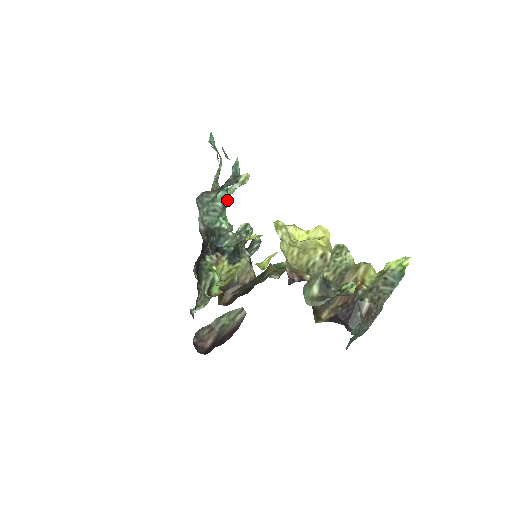
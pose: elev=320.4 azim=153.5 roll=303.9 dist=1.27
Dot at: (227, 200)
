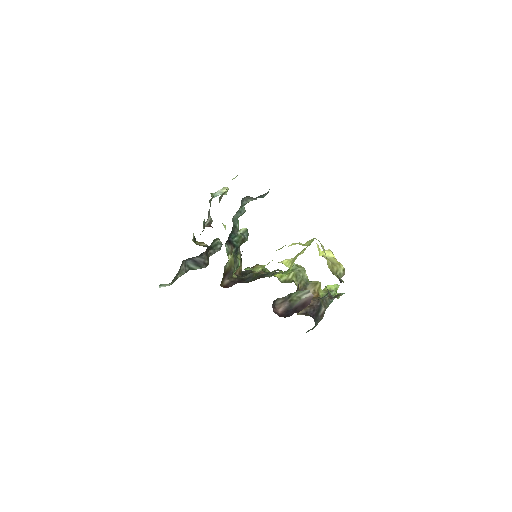
Dot at: occluded
